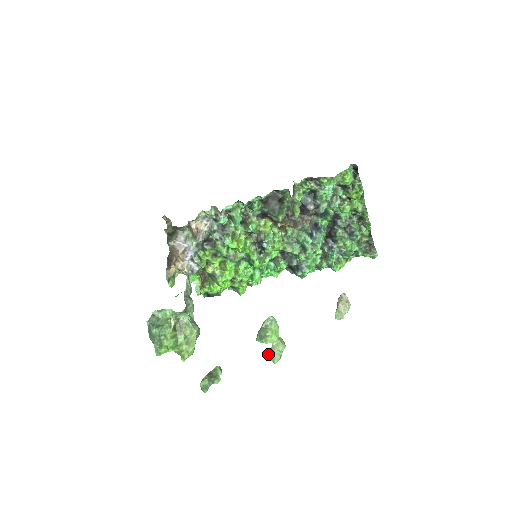
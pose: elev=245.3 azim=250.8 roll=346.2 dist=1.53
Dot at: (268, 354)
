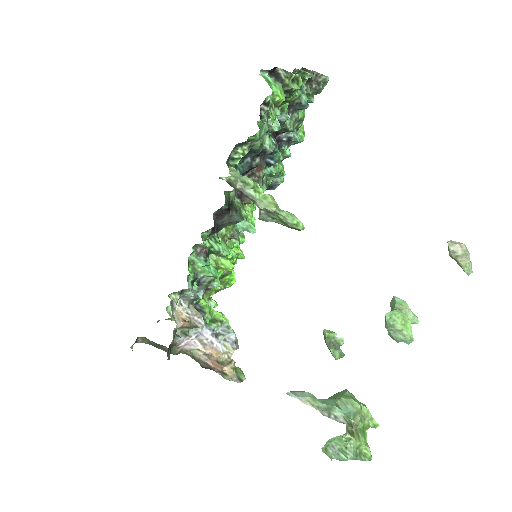
Dot at: occluded
